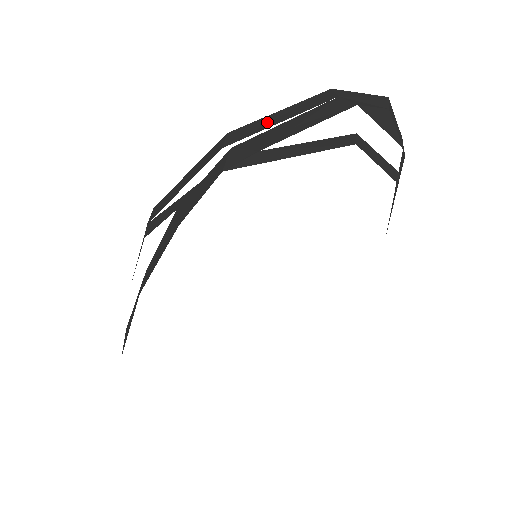
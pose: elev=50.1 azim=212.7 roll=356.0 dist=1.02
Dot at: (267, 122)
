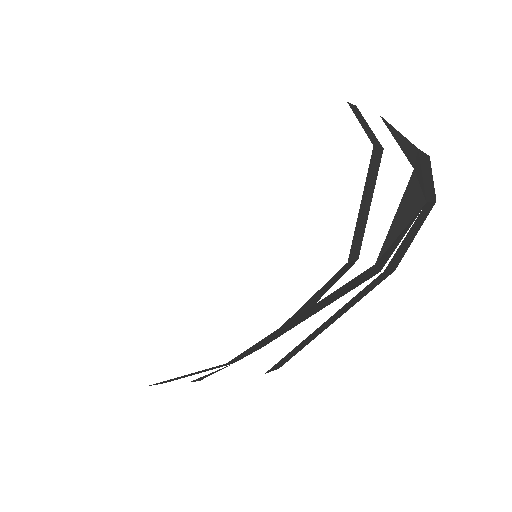
Dot at: occluded
